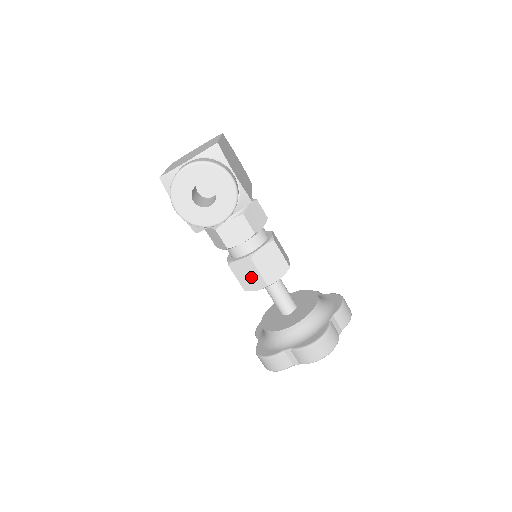
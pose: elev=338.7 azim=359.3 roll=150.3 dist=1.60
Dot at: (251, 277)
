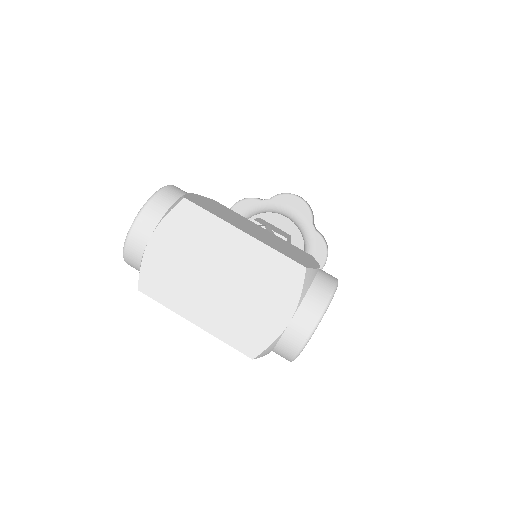
Dot at: occluded
